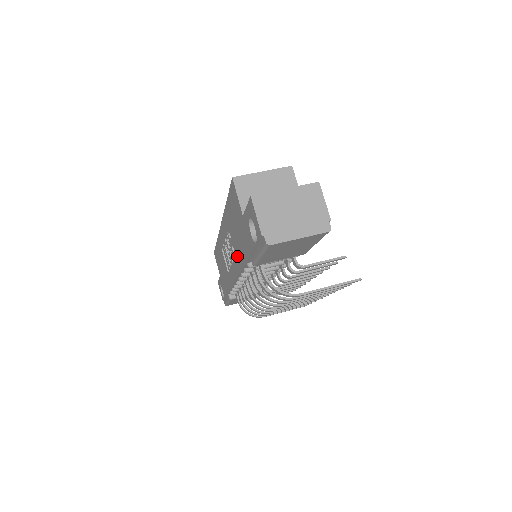
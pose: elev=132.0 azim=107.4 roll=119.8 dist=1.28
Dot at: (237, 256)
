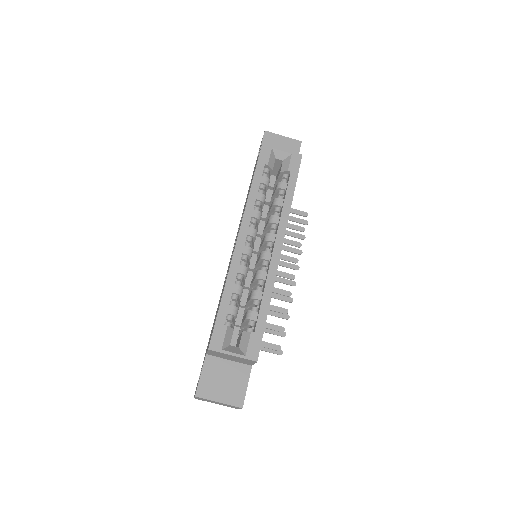
Dot at: occluded
